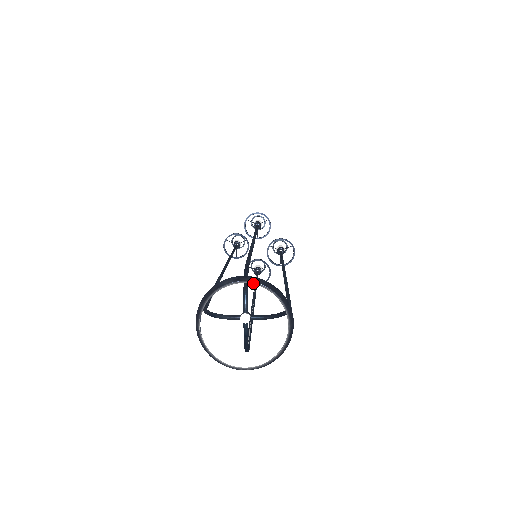
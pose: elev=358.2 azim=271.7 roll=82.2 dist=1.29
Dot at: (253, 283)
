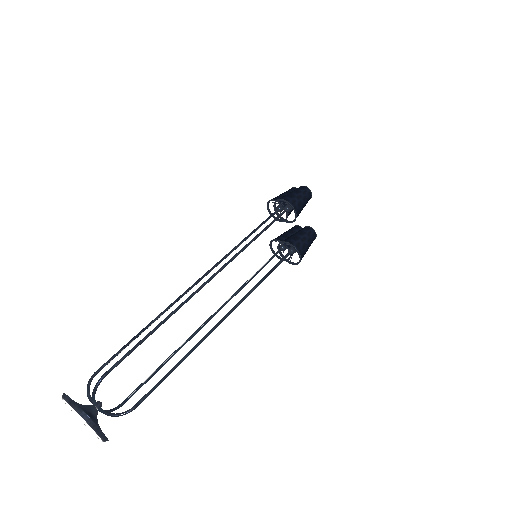
Dot at: (76, 411)
